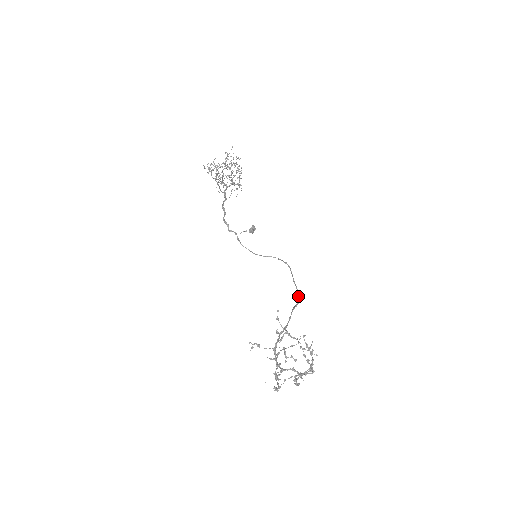
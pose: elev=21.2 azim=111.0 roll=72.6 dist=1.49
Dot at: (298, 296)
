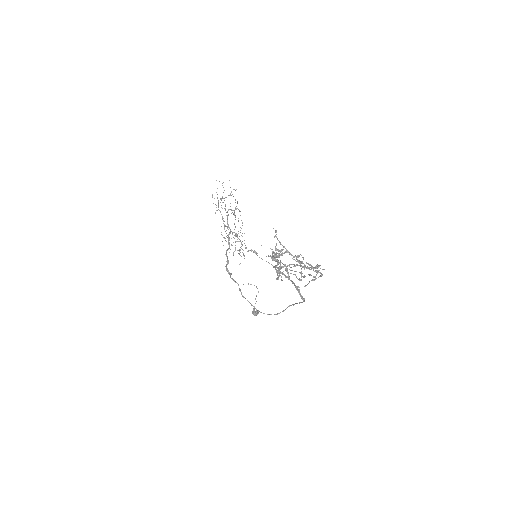
Dot at: occluded
